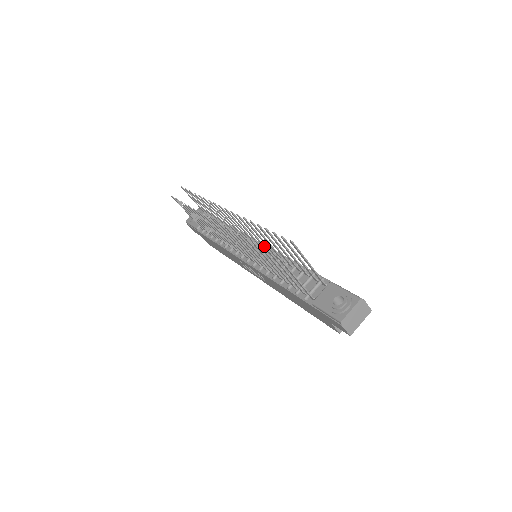
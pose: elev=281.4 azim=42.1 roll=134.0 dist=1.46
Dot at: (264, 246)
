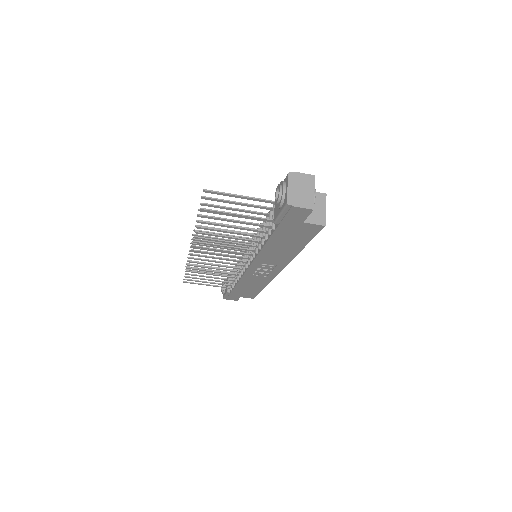
Dot at: (242, 237)
